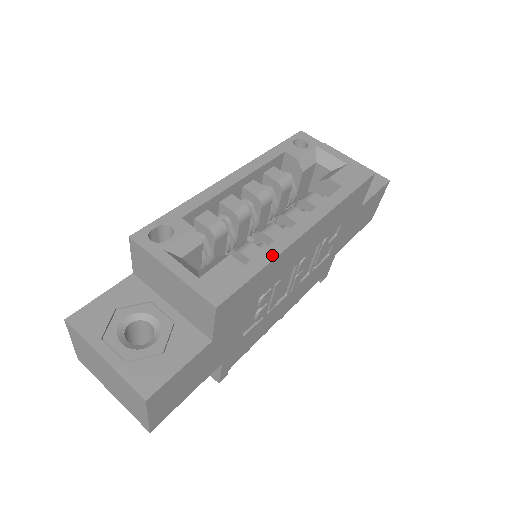
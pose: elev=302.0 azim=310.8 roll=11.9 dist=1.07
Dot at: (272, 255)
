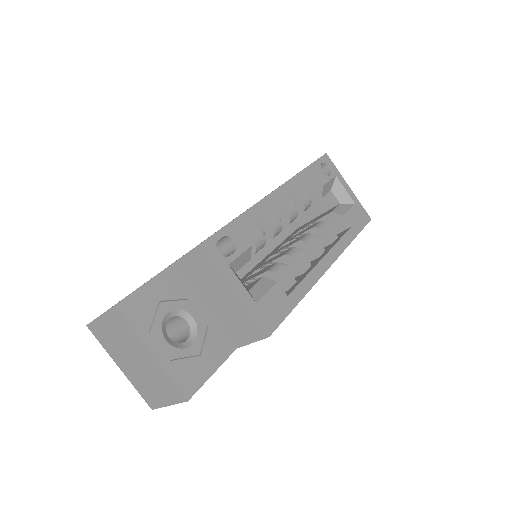
Dot at: (306, 289)
